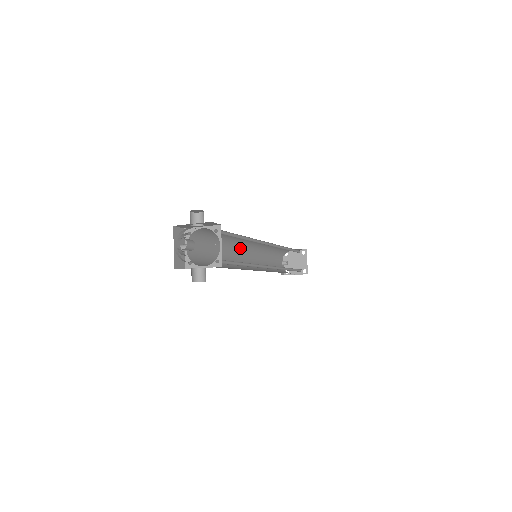
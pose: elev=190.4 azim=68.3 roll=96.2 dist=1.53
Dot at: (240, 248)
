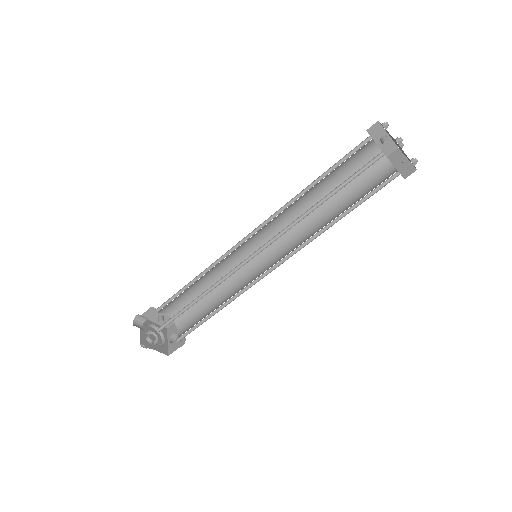
Dot at: (238, 248)
